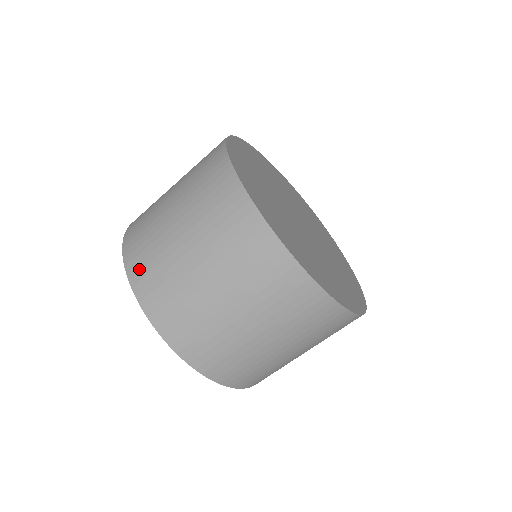
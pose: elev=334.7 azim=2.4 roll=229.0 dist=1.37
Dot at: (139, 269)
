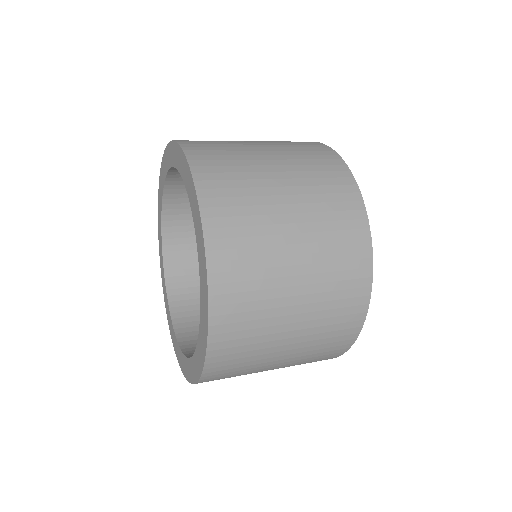
Dot at: (211, 170)
